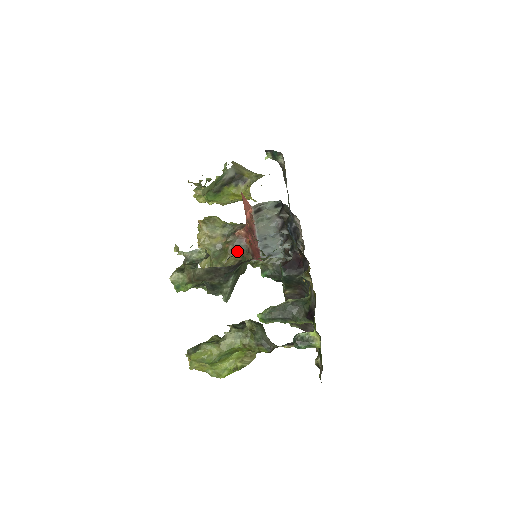
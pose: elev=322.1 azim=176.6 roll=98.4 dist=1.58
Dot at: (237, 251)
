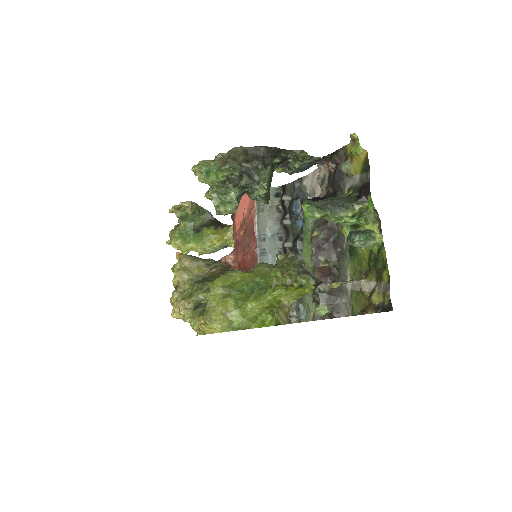
Dot at: occluded
